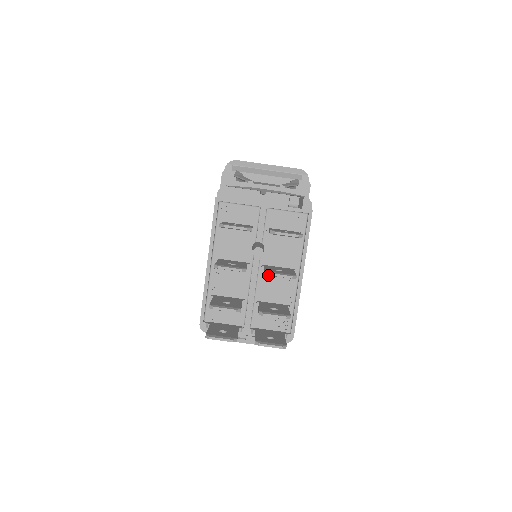
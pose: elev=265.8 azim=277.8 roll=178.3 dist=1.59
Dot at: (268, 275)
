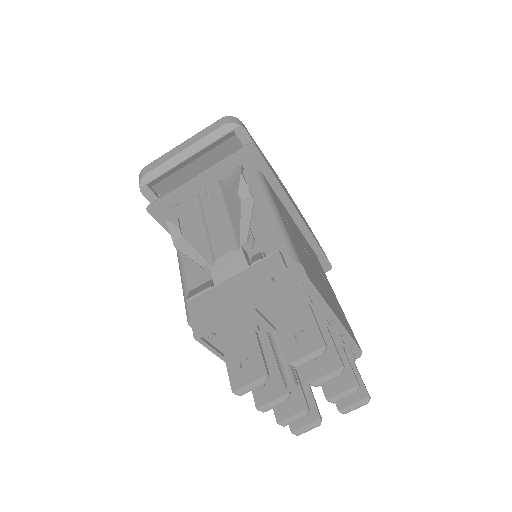
Dot at: (315, 385)
